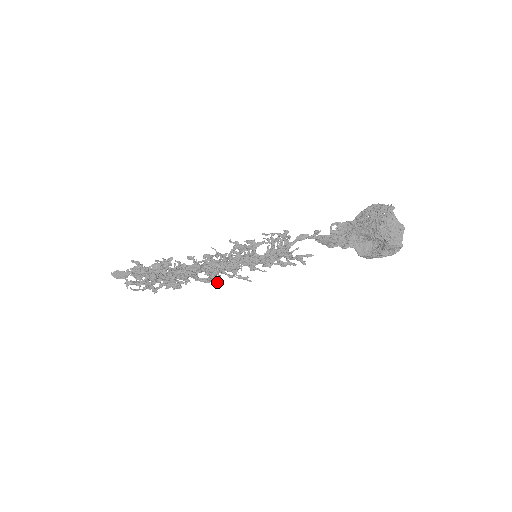
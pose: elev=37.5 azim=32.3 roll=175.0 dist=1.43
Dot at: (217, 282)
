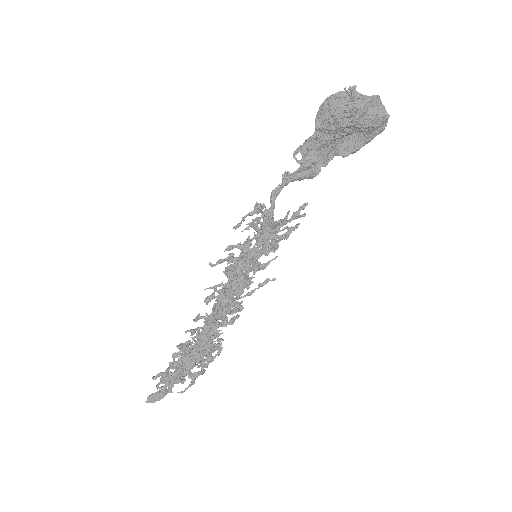
Dot at: (242, 307)
